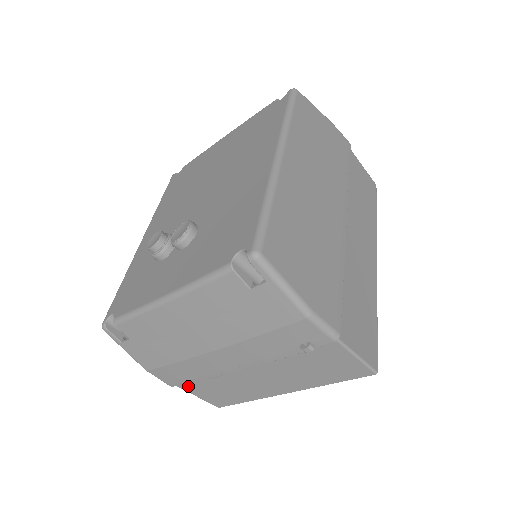
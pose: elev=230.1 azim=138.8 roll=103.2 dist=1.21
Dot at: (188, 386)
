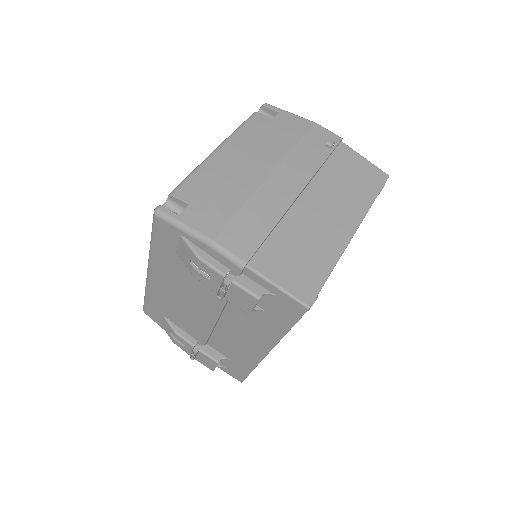
Dot at: (263, 261)
